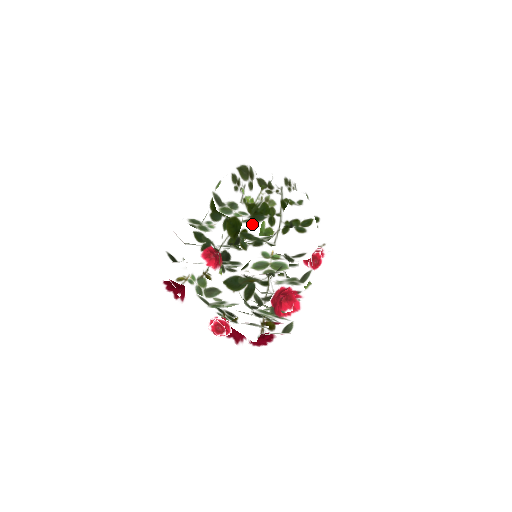
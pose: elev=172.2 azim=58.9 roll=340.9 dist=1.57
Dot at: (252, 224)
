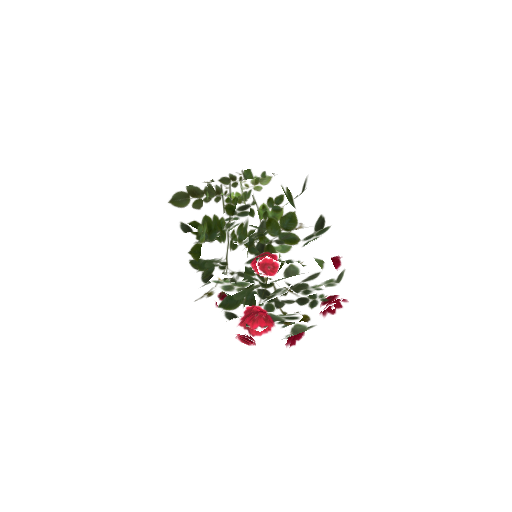
Dot at: (208, 247)
